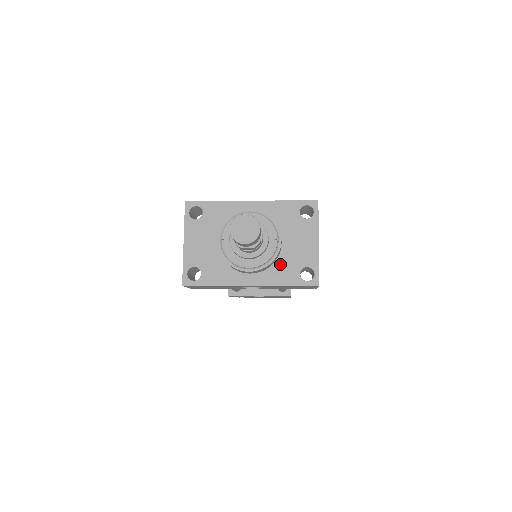
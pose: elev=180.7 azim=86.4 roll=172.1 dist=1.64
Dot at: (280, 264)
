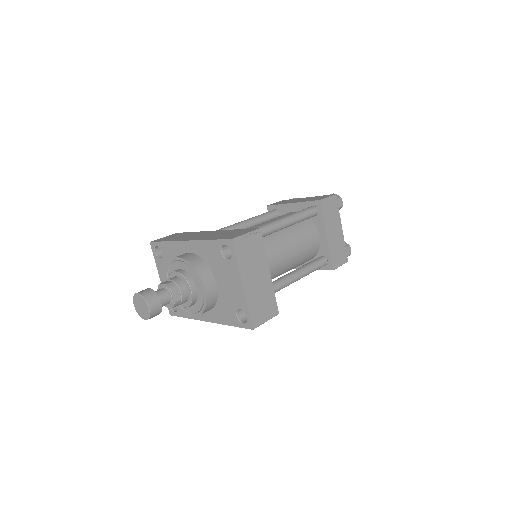
Dot at: (221, 304)
